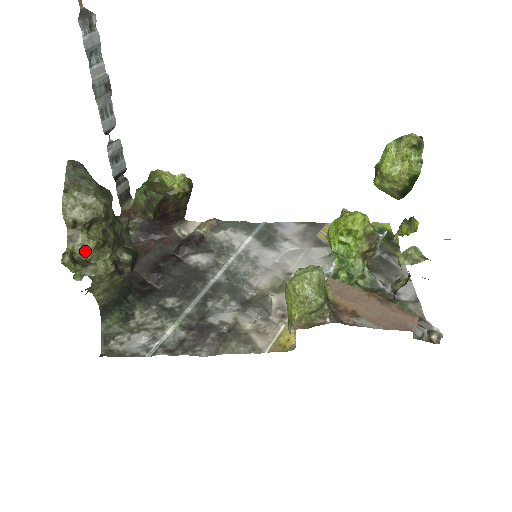
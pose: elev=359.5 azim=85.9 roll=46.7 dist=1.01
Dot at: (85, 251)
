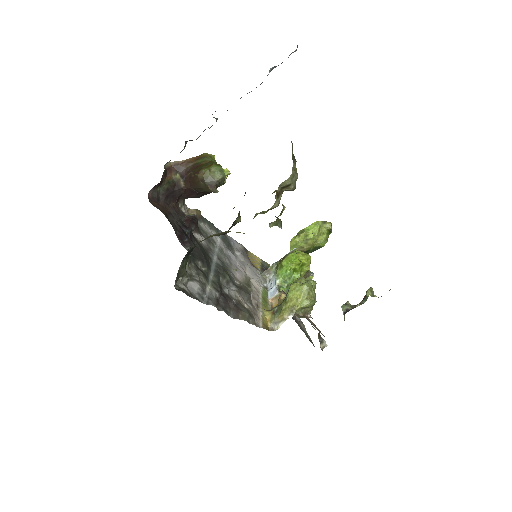
Dot at: (272, 206)
